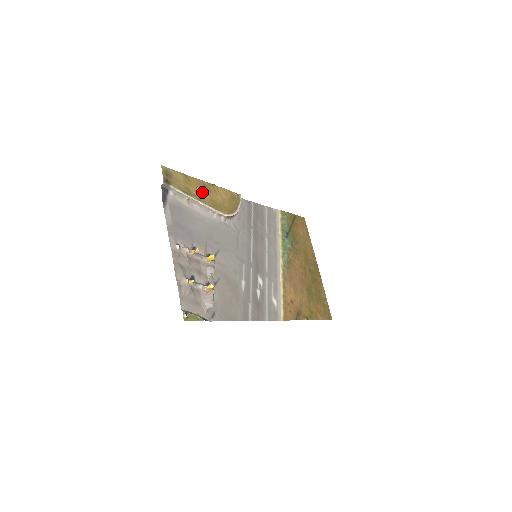
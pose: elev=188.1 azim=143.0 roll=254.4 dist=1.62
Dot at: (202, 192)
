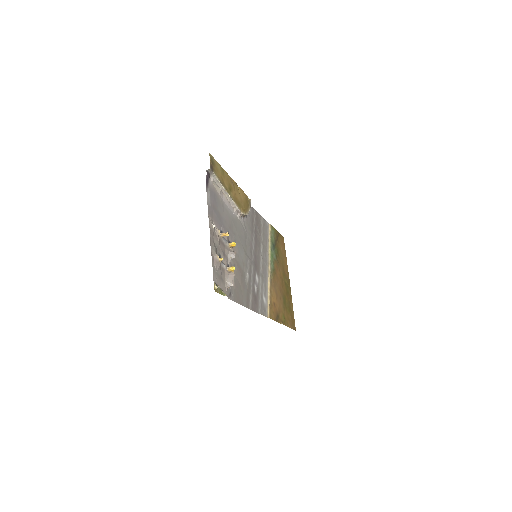
Dot at: (230, 187)
